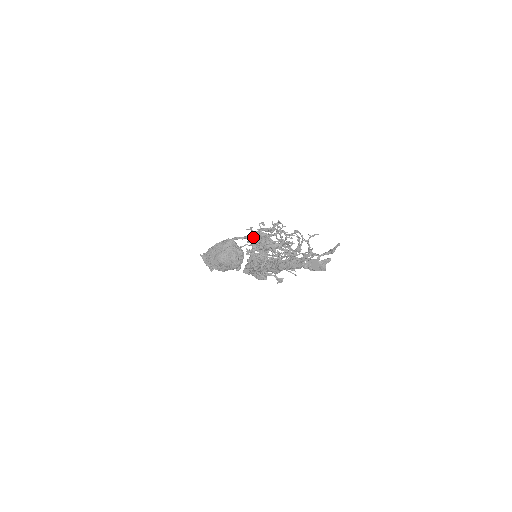
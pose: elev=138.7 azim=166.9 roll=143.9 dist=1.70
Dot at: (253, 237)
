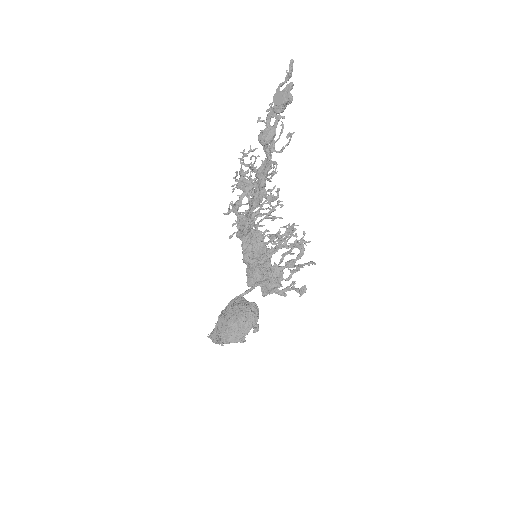
Dot at: (235, 207)
